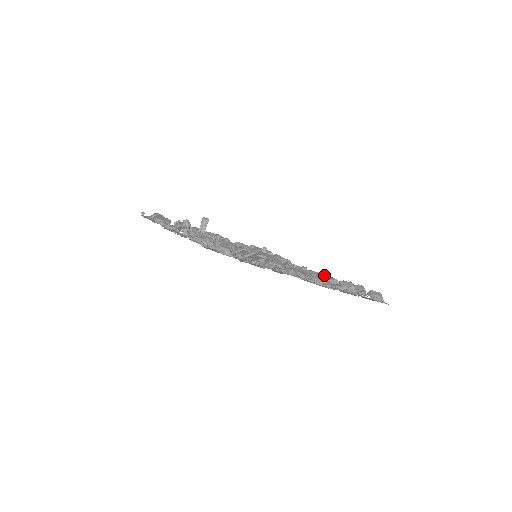
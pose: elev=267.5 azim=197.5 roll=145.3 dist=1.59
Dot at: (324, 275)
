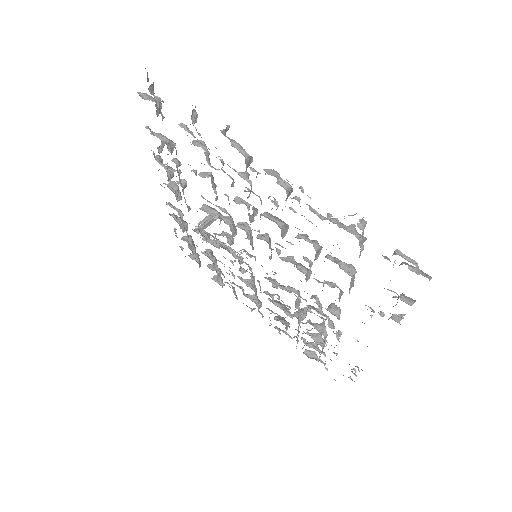
Dot at: occluded
